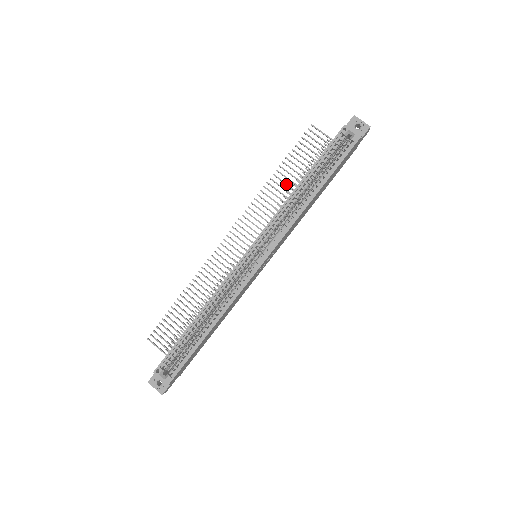
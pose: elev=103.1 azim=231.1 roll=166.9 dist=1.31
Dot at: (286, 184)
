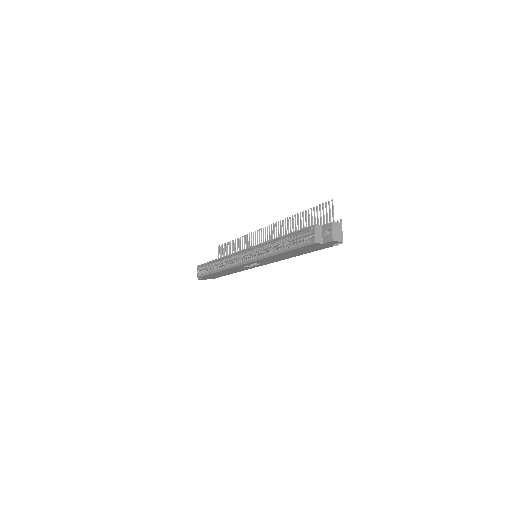
Dot at: (298, 228)
